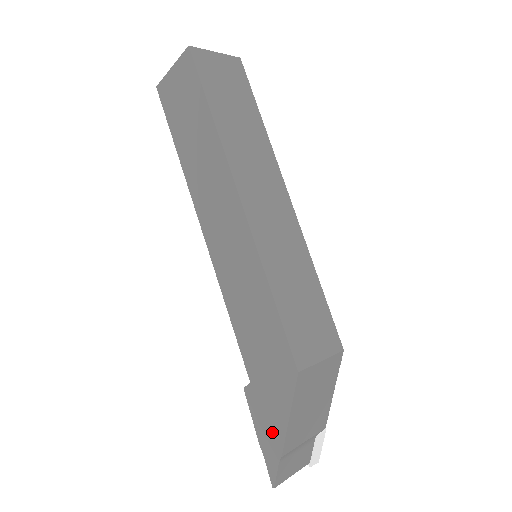
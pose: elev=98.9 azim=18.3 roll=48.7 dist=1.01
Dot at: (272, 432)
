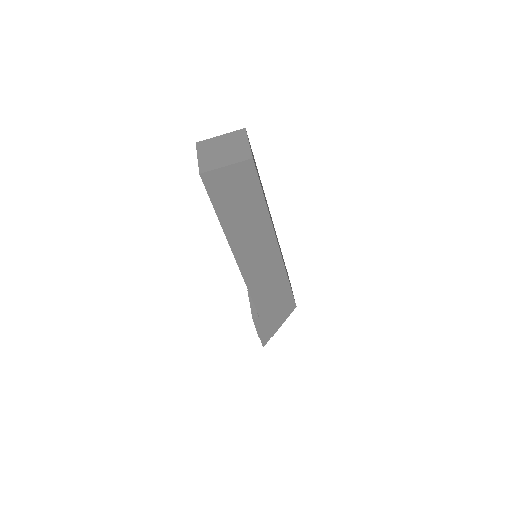
Dot at: (270, 330)
